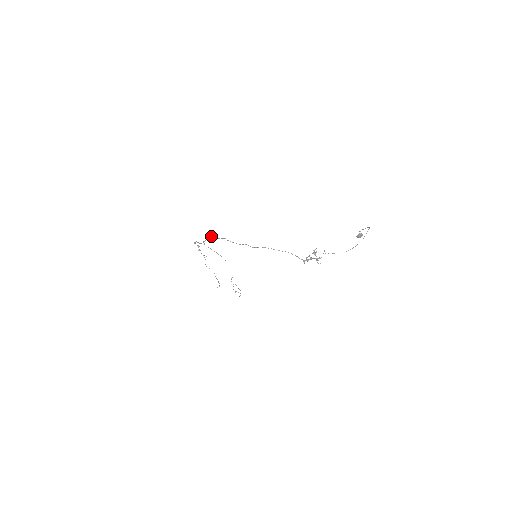
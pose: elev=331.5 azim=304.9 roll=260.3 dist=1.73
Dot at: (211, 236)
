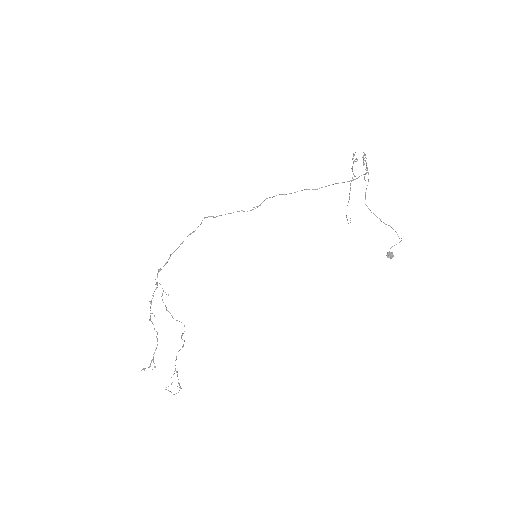
Dot at: (210, 216)
